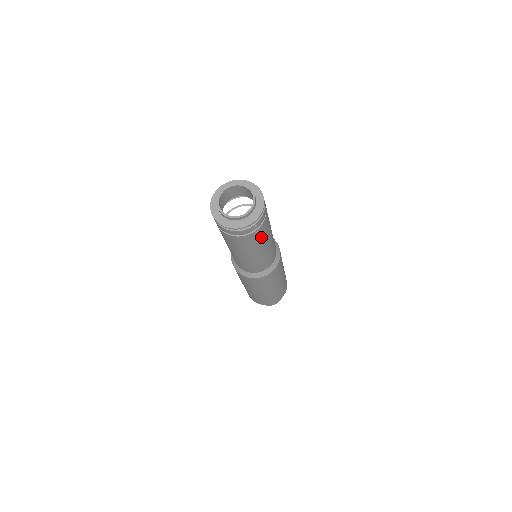
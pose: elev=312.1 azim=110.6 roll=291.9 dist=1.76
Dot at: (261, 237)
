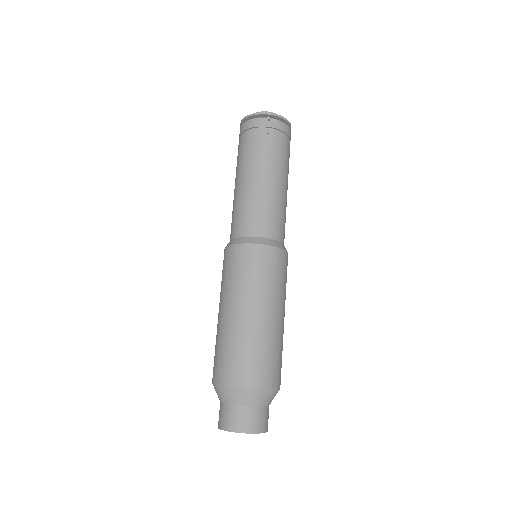
Dot at: (269, 151)
